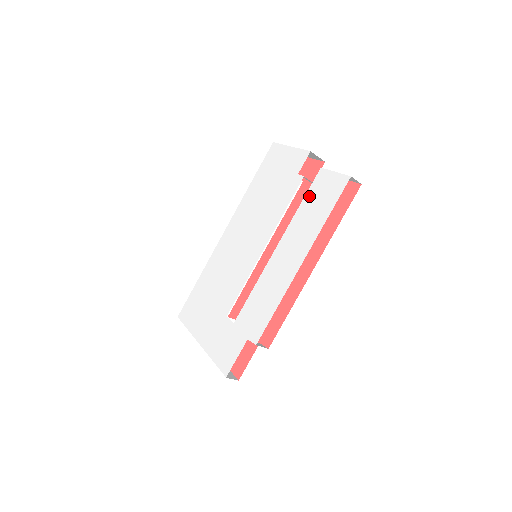
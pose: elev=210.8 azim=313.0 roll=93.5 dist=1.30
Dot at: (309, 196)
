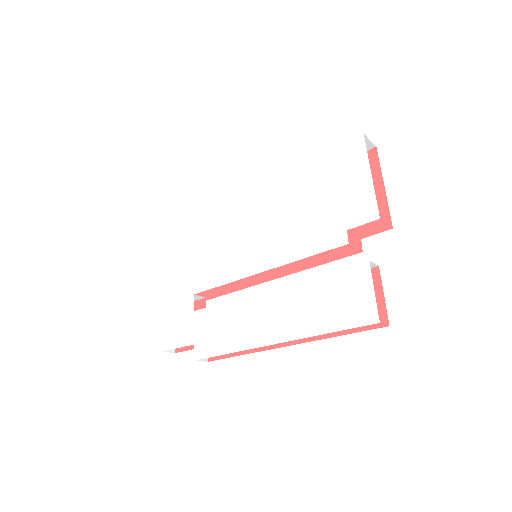
Dot at: (333, 279)
